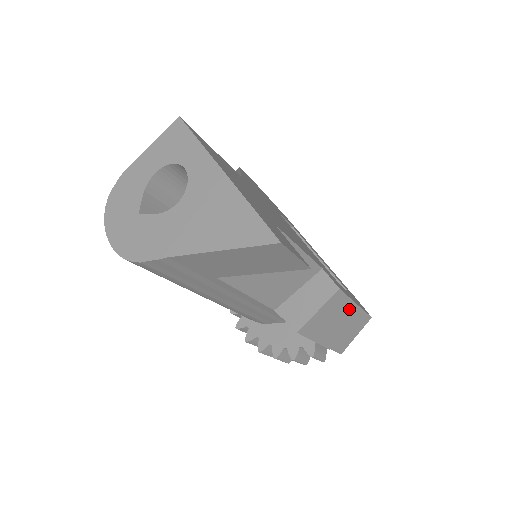
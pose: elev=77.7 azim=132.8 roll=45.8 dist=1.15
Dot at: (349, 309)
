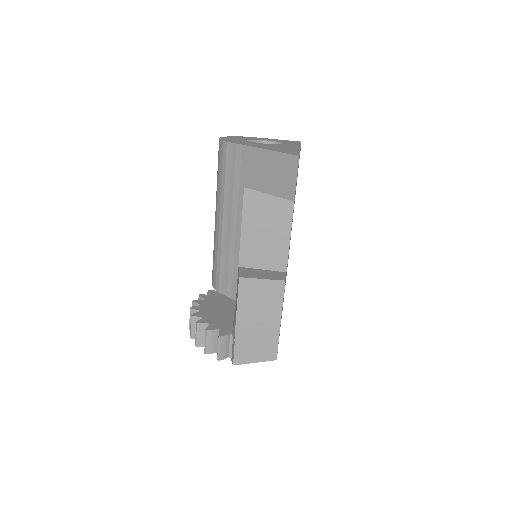
Dot at: (274, 317)
